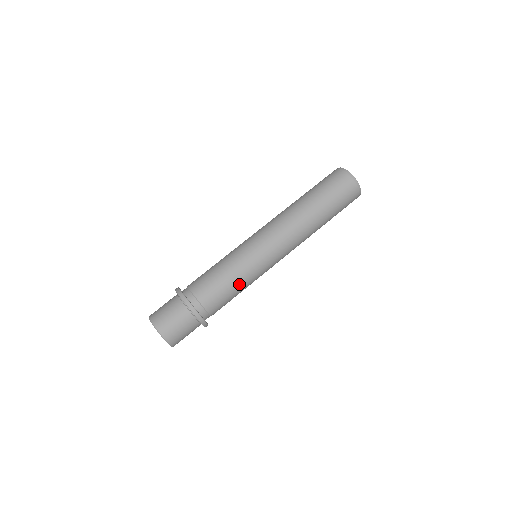
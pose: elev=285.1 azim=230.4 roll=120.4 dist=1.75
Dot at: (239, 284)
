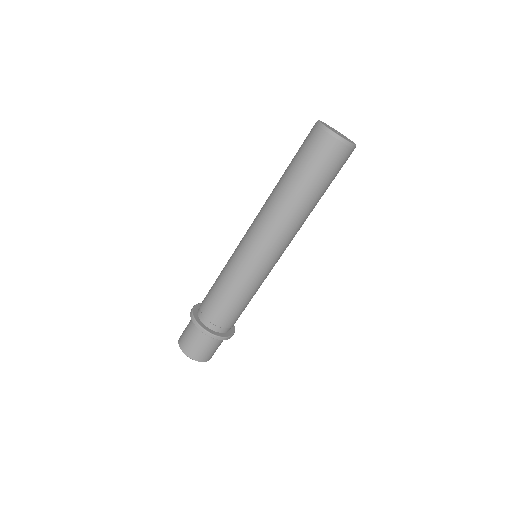
Dot at: occluded
